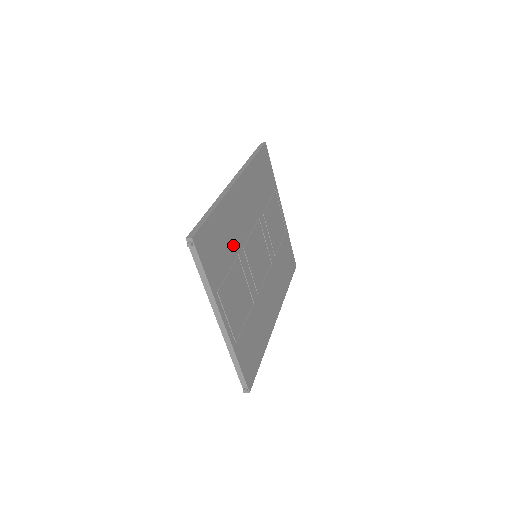
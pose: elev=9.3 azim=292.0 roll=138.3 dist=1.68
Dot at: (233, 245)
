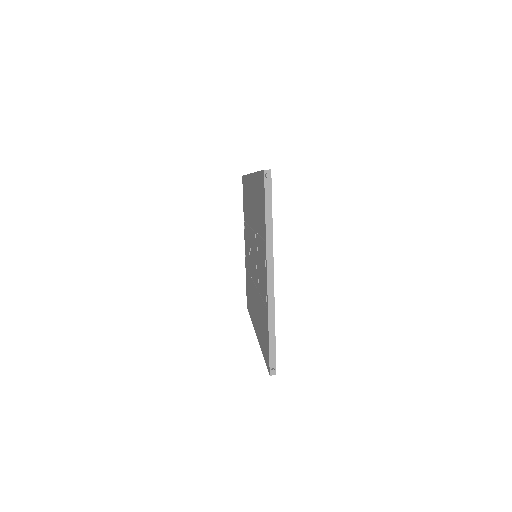
Dot at: occluded
